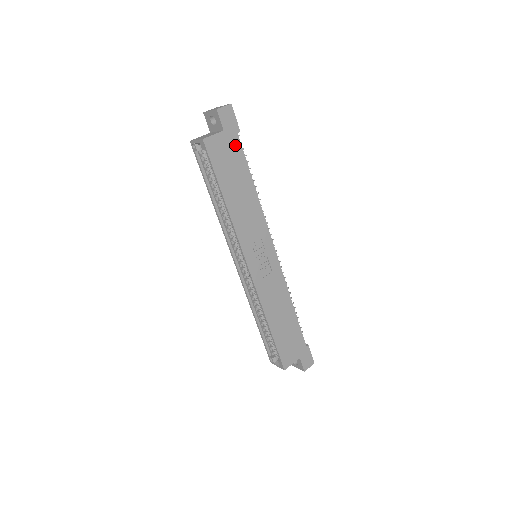
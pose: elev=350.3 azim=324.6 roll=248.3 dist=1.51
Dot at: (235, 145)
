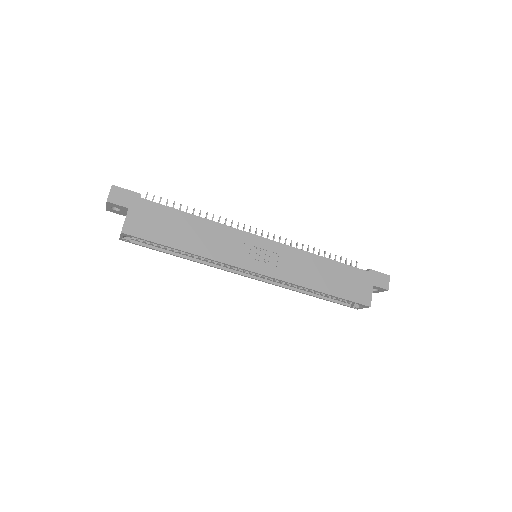
Dot at: (148, 207)
